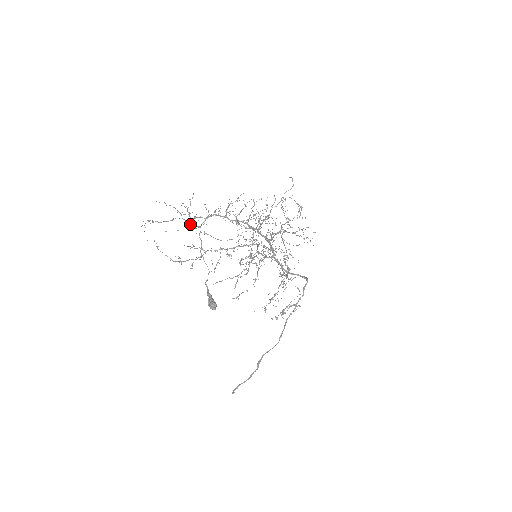
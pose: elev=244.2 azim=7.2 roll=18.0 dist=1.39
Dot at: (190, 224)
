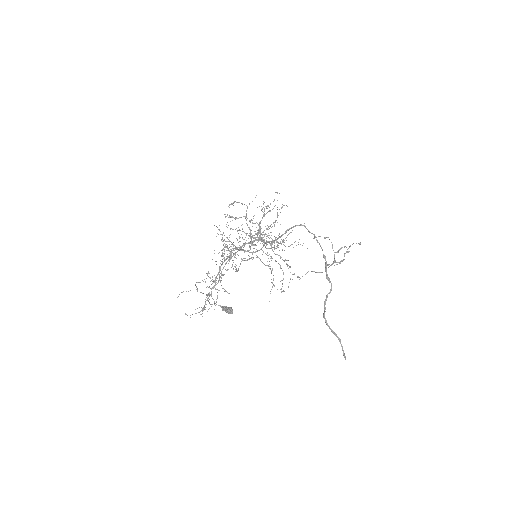
Dot at: occluded
